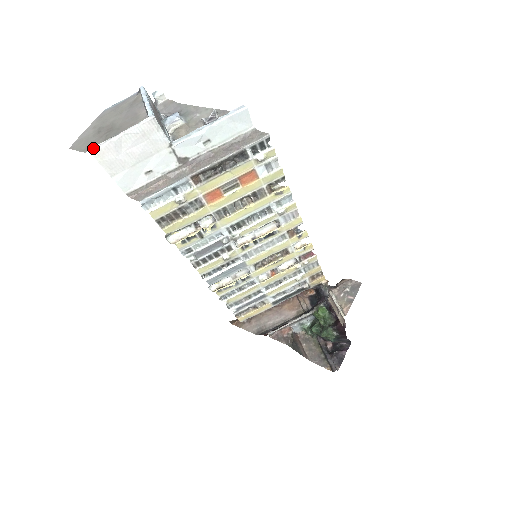
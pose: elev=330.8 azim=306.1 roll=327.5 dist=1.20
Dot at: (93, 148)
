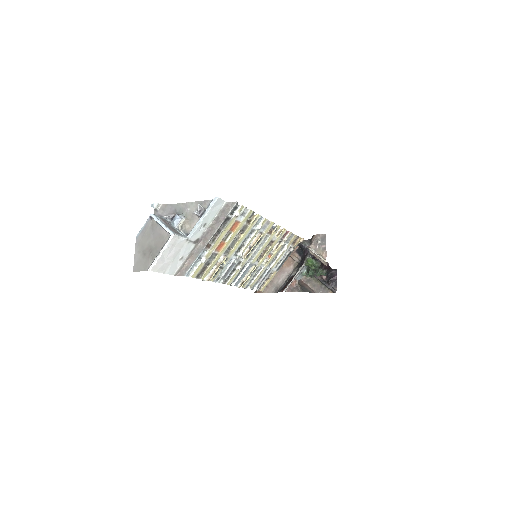
Dot at: (150, 267)
